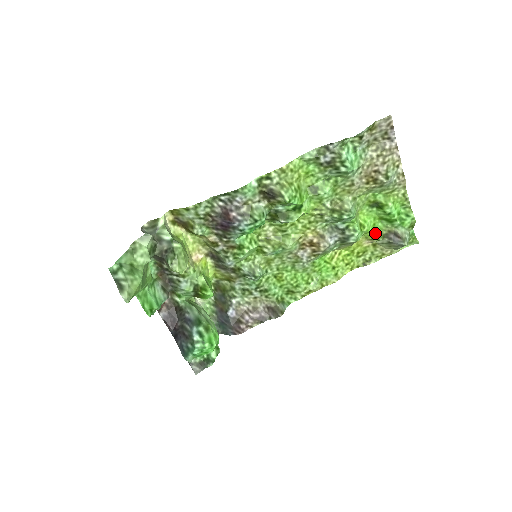
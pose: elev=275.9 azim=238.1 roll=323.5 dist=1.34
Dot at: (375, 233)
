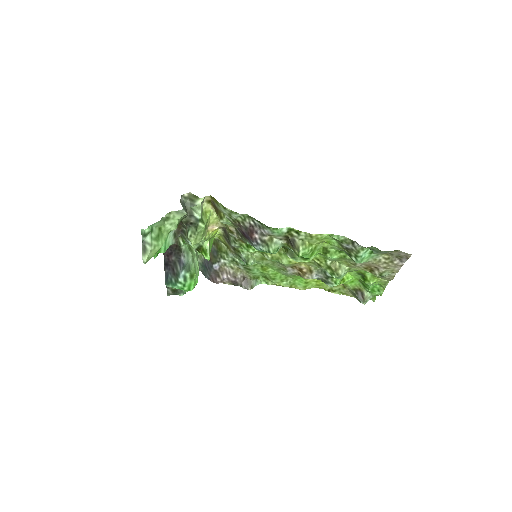
Dot at: (349, 285)
